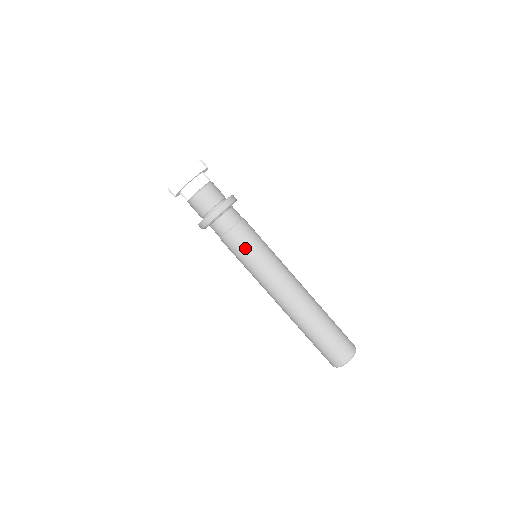
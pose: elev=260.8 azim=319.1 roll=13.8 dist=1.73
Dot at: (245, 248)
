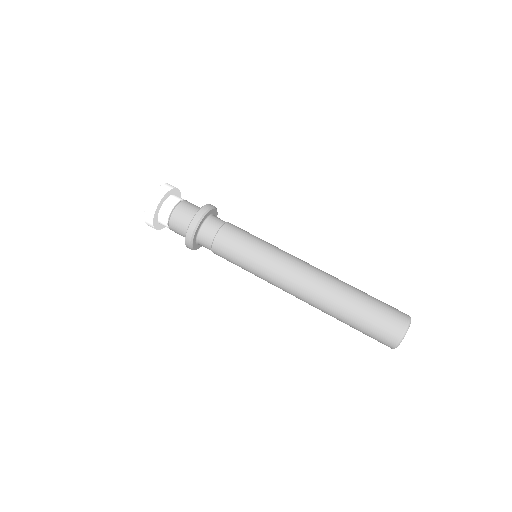
Dot at: (234, 258)
